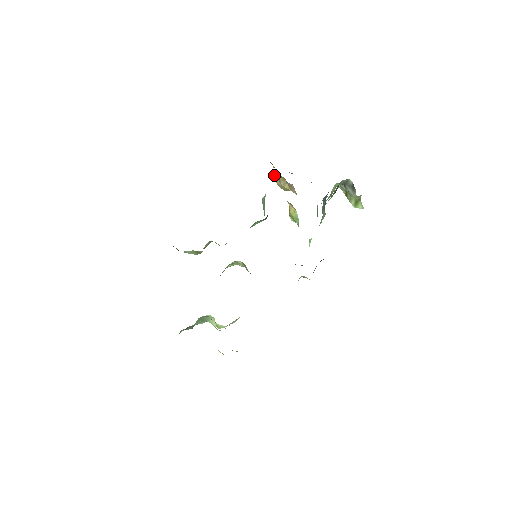
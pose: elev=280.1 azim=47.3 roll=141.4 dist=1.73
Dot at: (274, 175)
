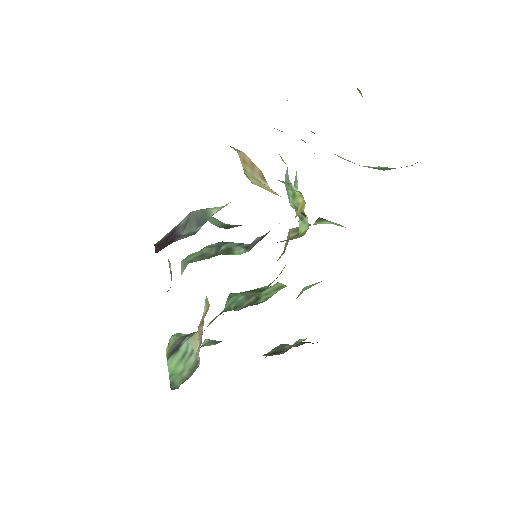
Dot at: occluded
